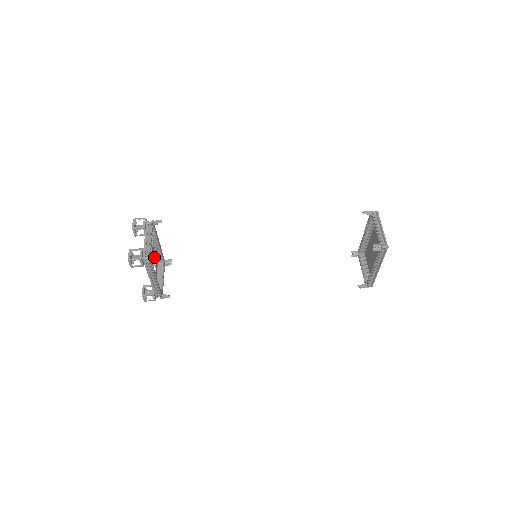
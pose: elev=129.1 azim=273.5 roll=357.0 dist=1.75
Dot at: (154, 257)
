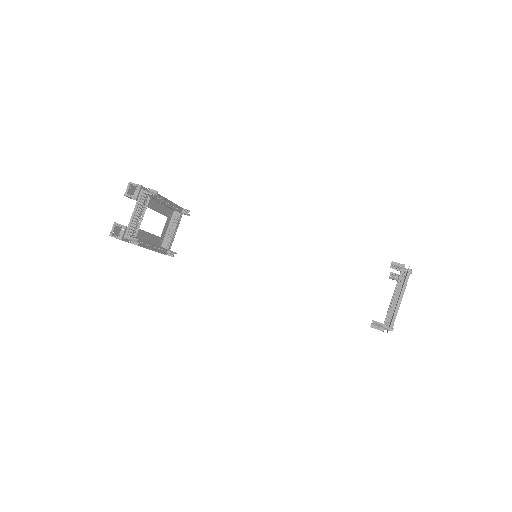
Dot at: (135, 240)
